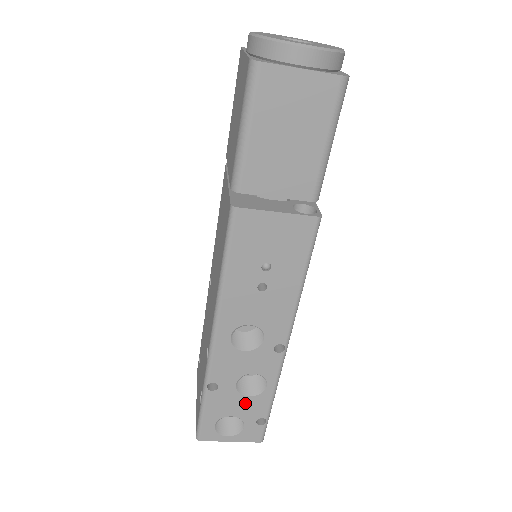
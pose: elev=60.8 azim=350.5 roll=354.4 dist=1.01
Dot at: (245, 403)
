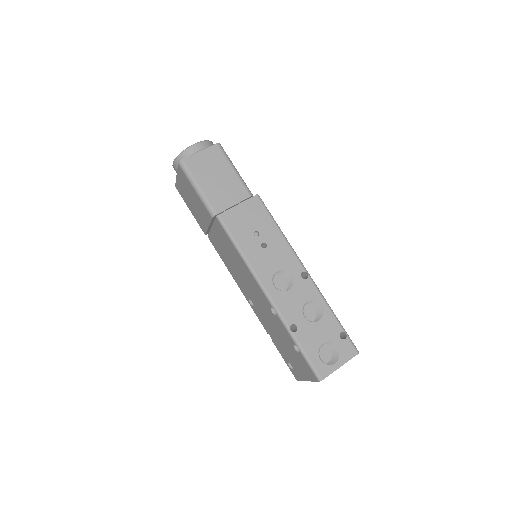
Dot at: (321, 328)
